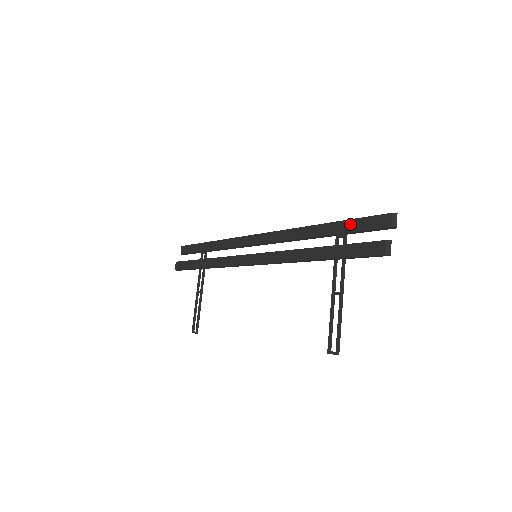
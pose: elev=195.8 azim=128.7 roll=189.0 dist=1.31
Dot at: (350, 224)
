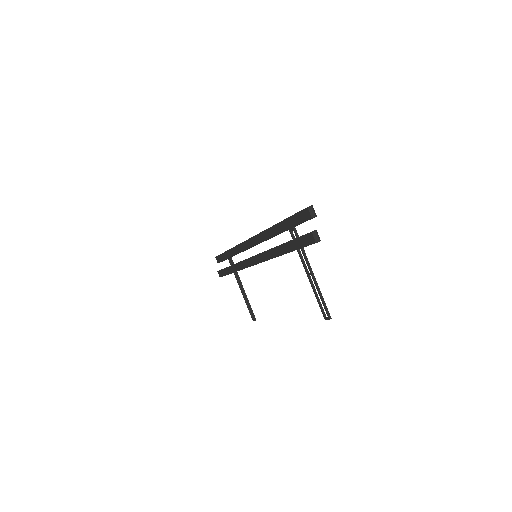
Dot at: (291, 221)
